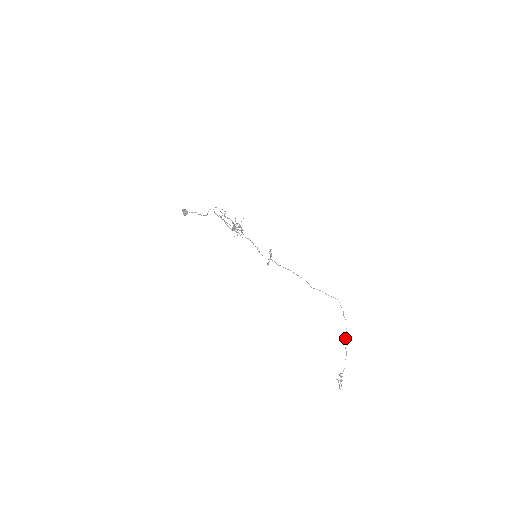
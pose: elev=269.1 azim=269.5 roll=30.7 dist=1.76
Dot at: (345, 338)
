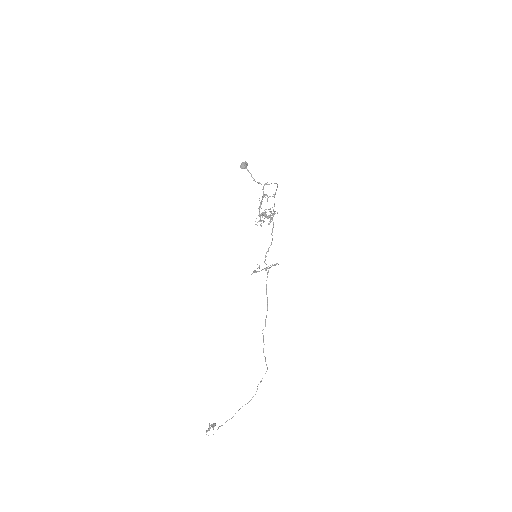
Dot at: (245, 404)
